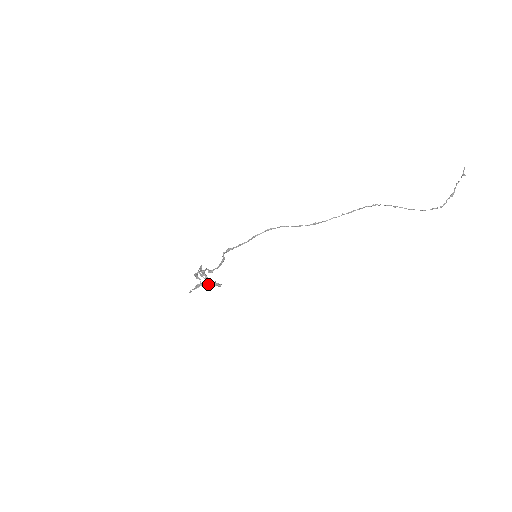
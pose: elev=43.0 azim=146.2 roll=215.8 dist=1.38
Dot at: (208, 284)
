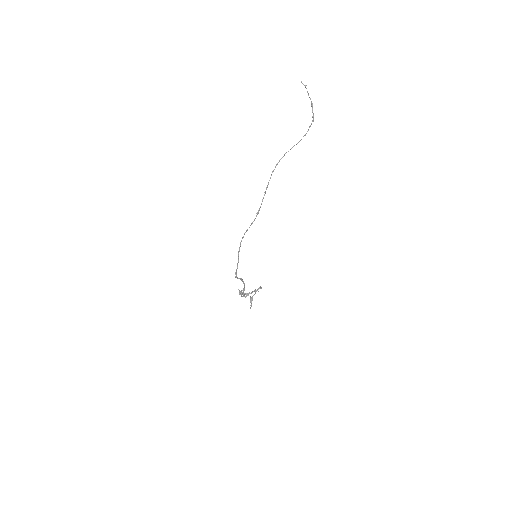
Dot at: (255, 293)
